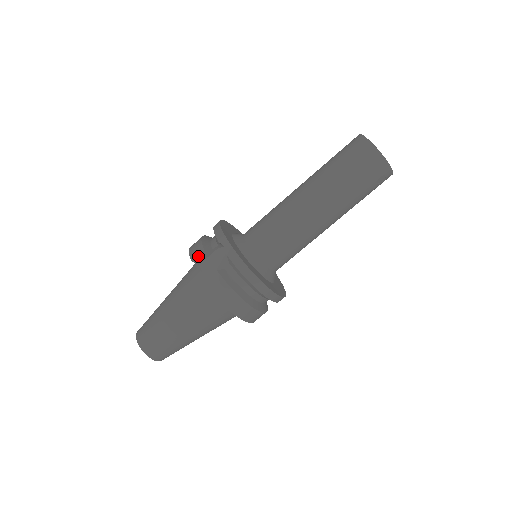
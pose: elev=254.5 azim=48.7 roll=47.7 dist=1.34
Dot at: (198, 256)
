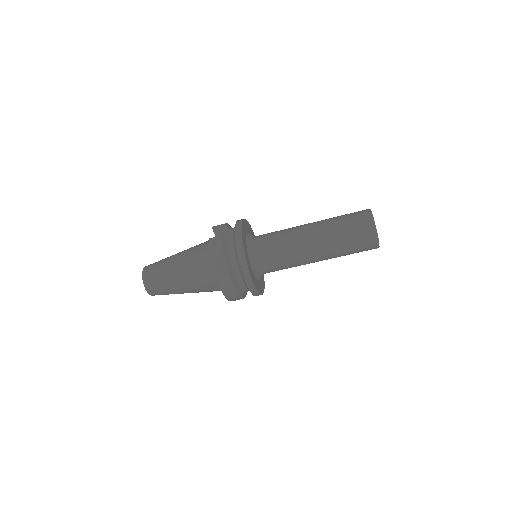
Dot at: (218, 227)
